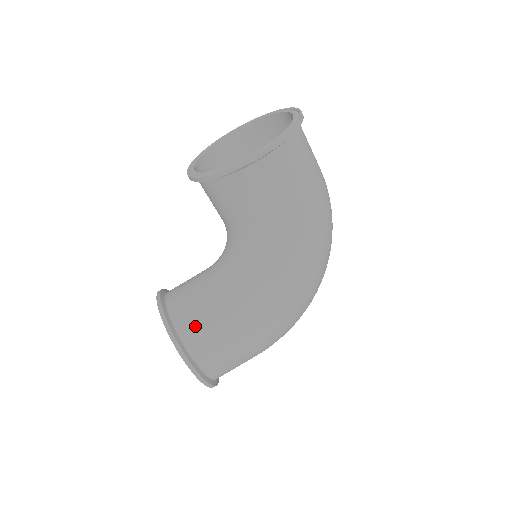
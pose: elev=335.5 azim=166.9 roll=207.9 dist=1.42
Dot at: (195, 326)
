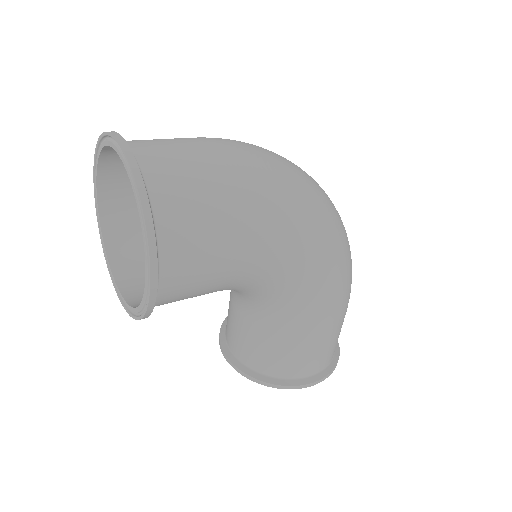
Dot at: (278, 362)
